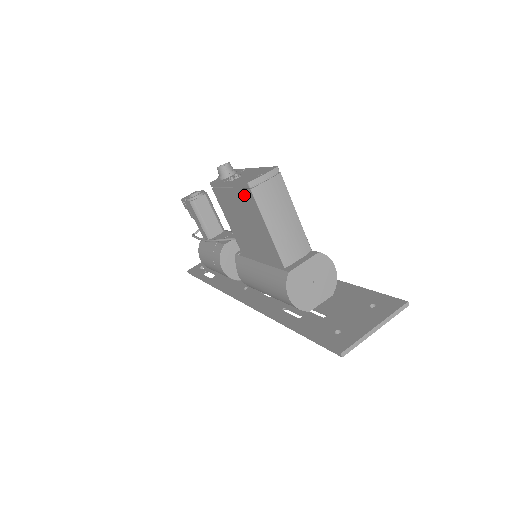
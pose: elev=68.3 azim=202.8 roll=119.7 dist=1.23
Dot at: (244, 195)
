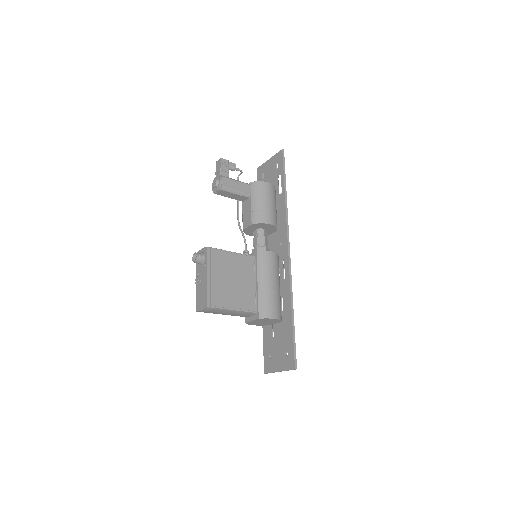
Dot at: occluded
